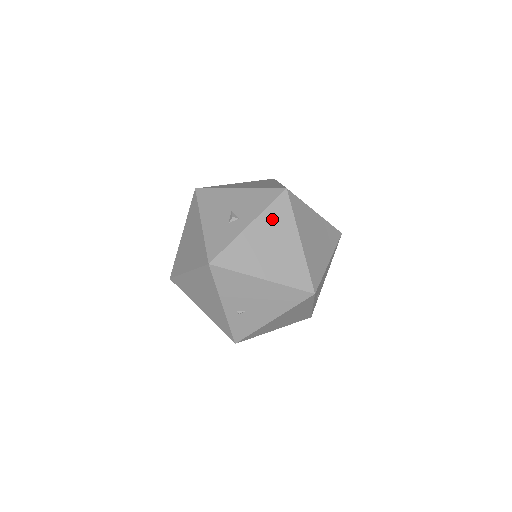
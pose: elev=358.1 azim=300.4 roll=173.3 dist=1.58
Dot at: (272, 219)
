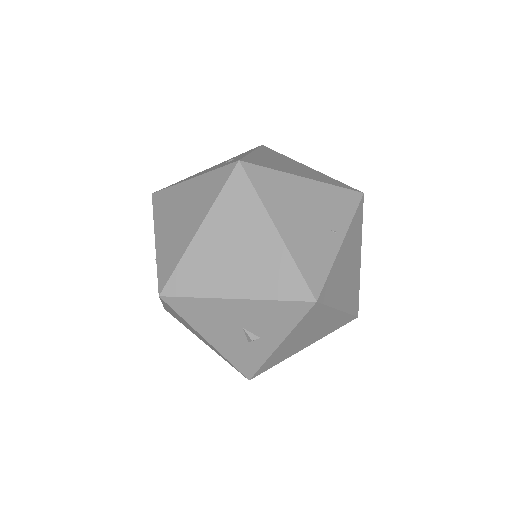
Dot at: (305, 326)
